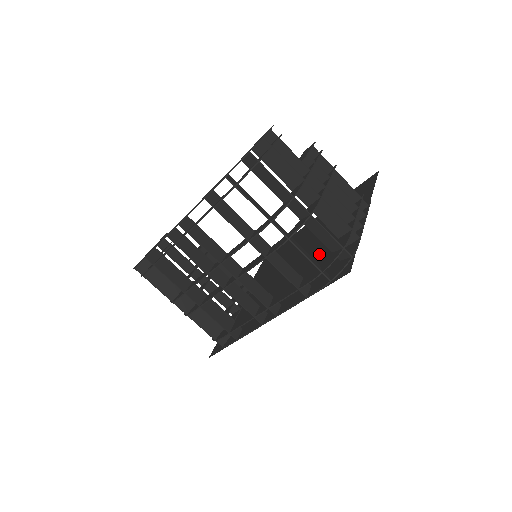
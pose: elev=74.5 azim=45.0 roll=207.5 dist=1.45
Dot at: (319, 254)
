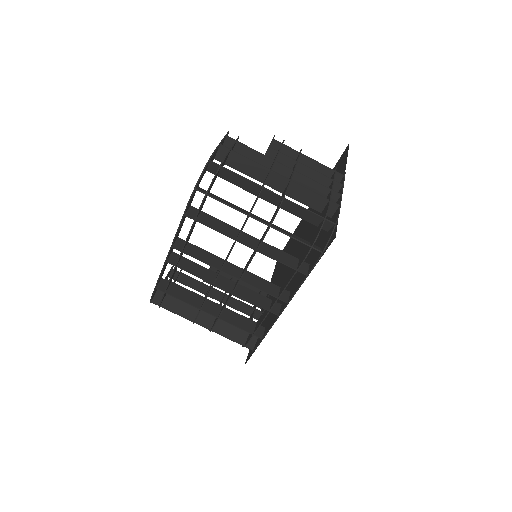
Dot at: (313, 235)
